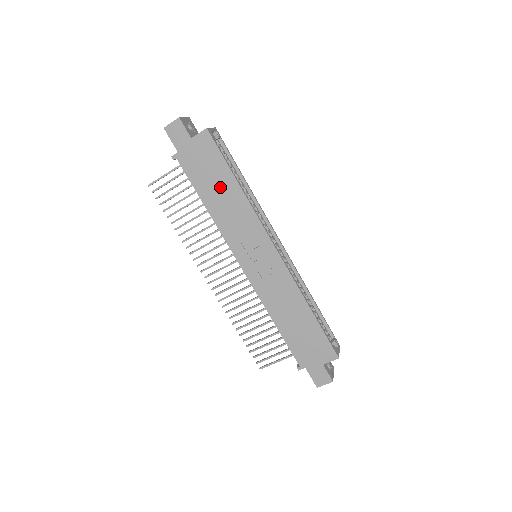
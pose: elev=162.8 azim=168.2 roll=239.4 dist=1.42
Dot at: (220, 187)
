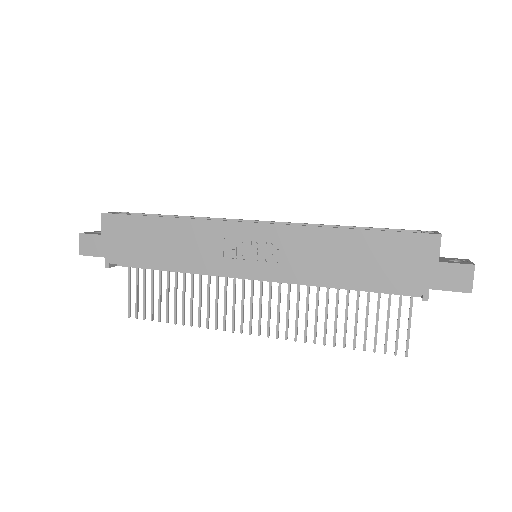
Dot at: (157, 239)
